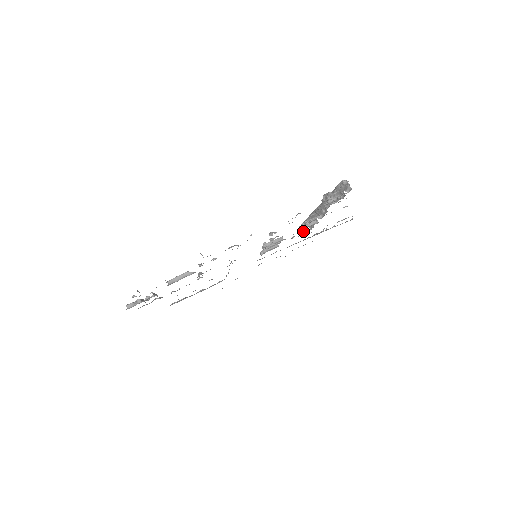
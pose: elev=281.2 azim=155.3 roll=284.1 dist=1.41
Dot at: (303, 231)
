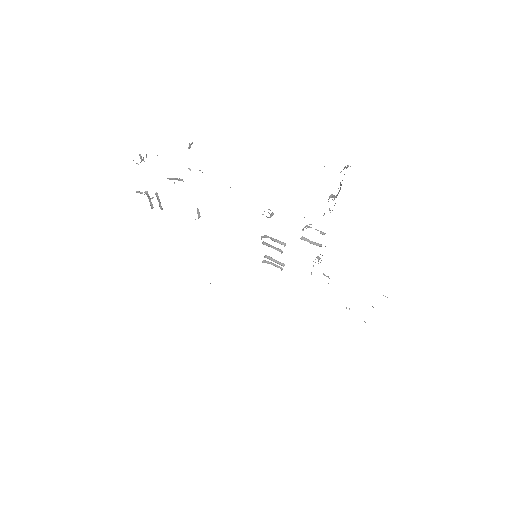
Dot at: (313, 266)
